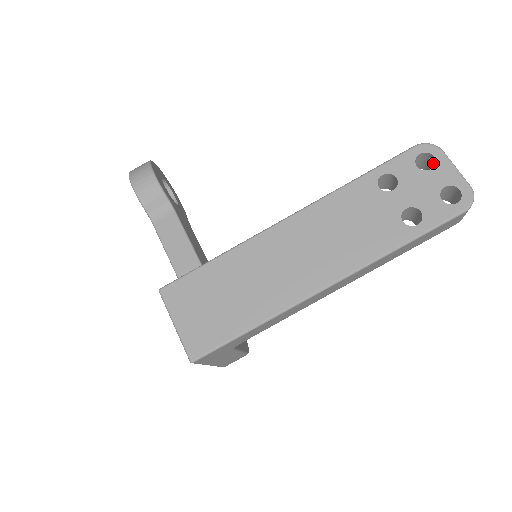
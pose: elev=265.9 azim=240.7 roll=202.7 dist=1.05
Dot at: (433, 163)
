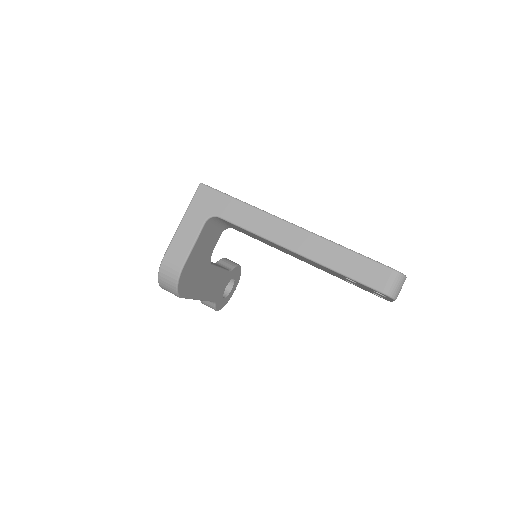
Dot at: occluded
